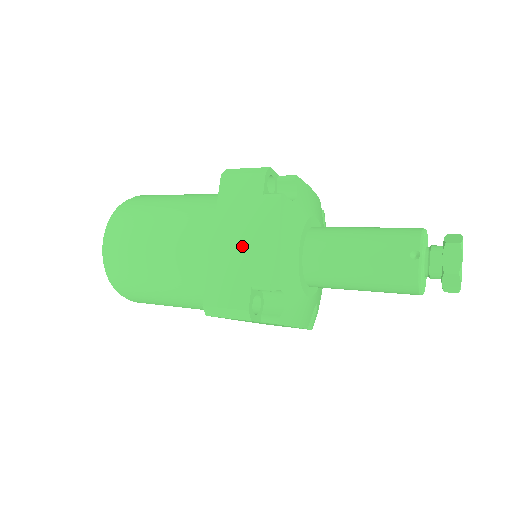
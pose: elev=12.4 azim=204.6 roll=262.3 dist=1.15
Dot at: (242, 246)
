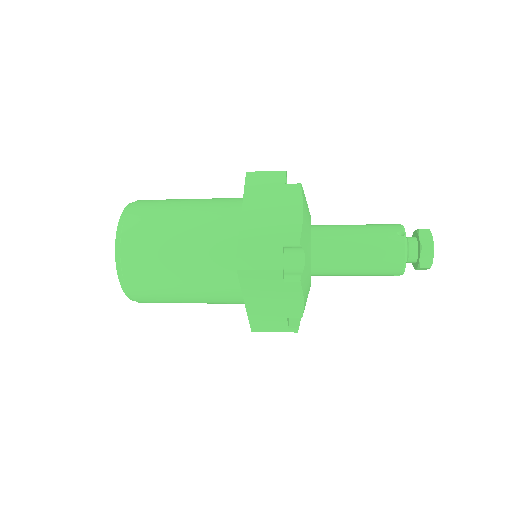
Dot at: (271, 215)
